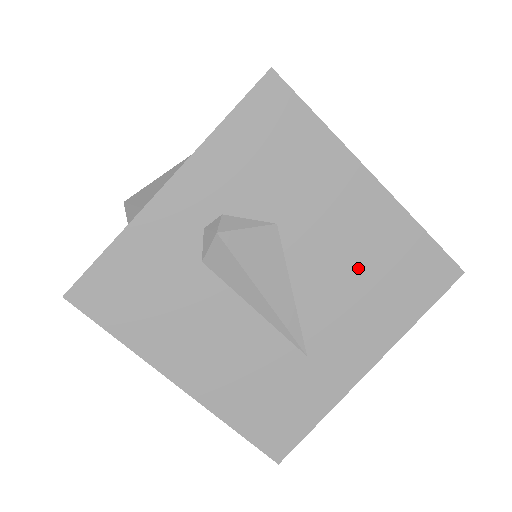
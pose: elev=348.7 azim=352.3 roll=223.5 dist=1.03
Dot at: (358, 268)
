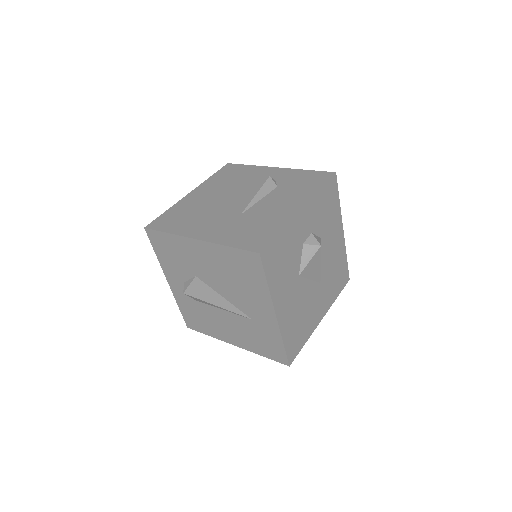
Dot at: (228, 277)
